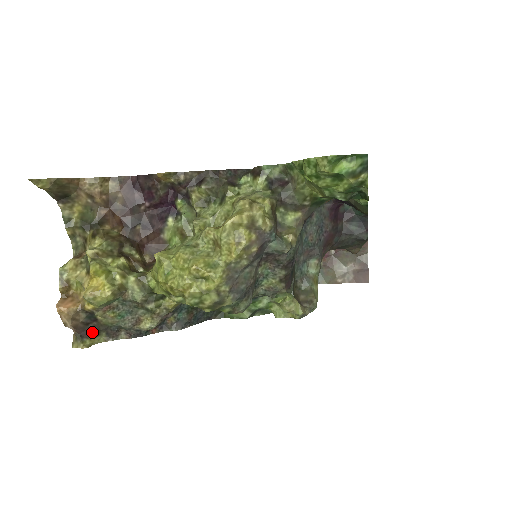
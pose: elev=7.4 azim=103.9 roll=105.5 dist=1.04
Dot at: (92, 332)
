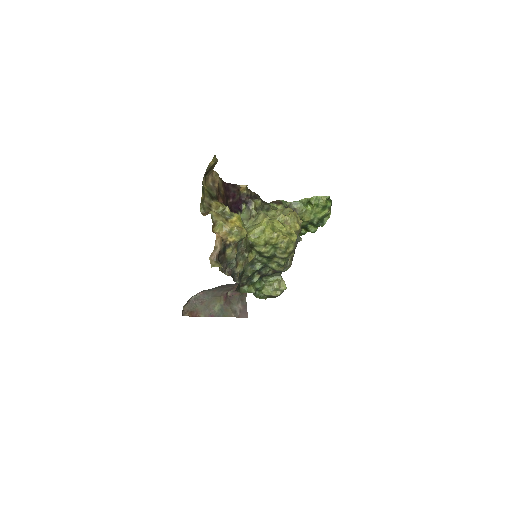
Dot at: occluded
